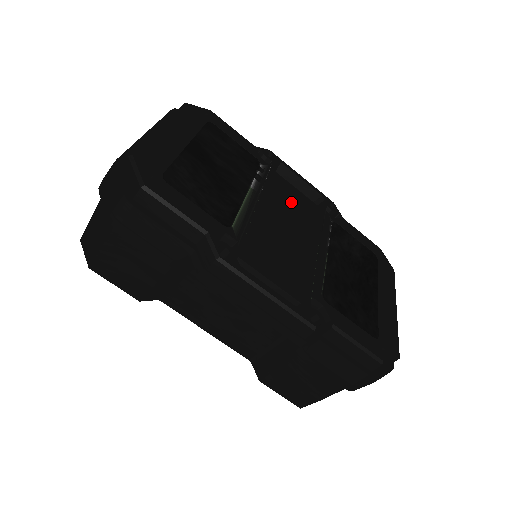
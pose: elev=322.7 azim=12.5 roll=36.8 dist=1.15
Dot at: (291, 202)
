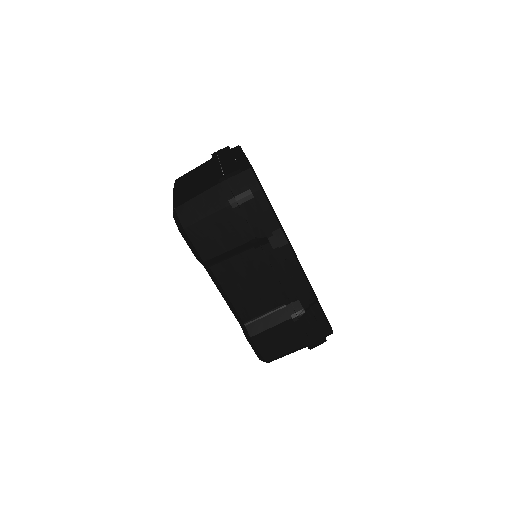
Dot at: occluded
